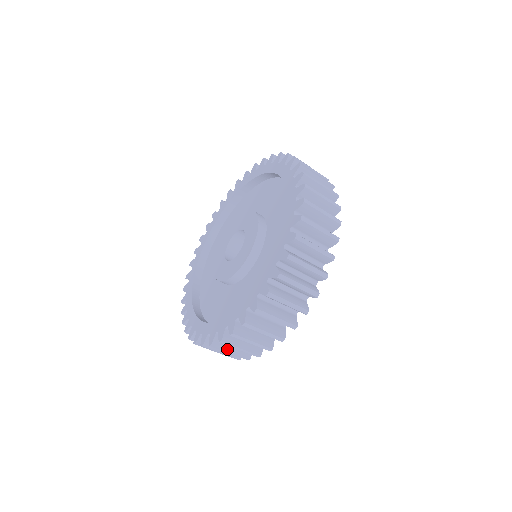
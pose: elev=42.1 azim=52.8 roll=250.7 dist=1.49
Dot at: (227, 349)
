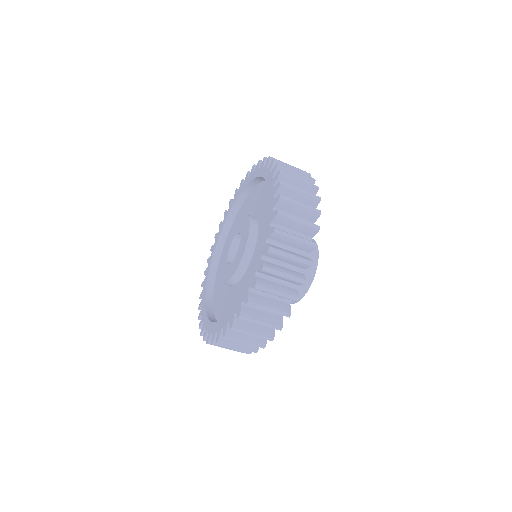
Dot at: (273, 288)
